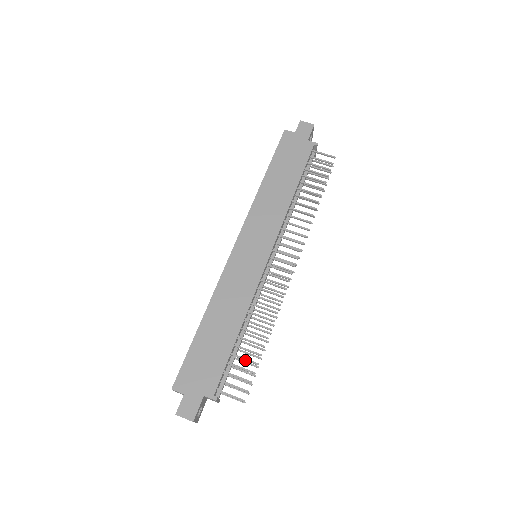
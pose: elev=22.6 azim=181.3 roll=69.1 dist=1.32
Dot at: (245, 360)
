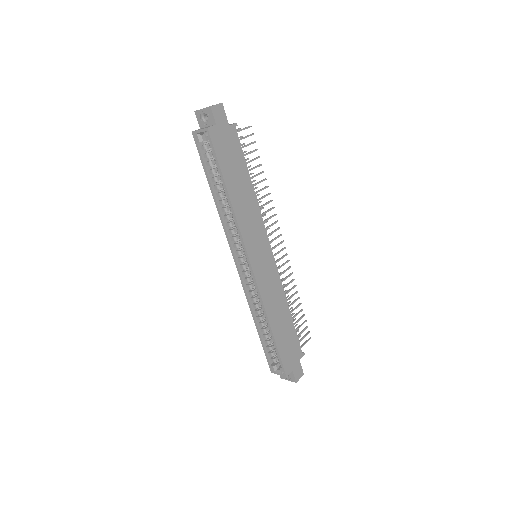
Dot at: occluded
